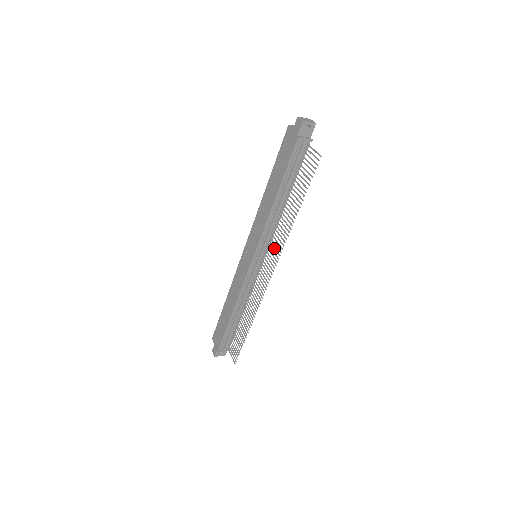
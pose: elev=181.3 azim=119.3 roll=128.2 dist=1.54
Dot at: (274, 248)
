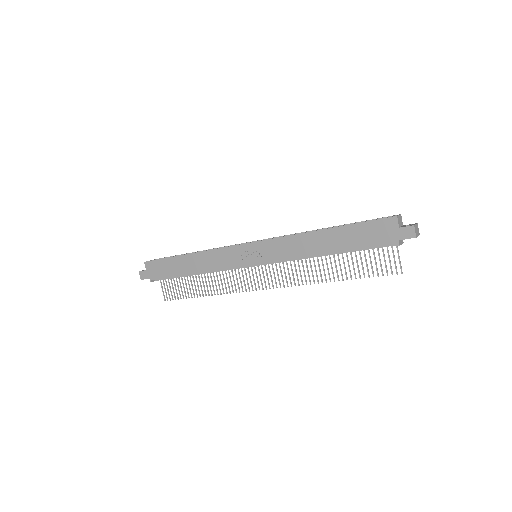
Dot at: (285, 274)
